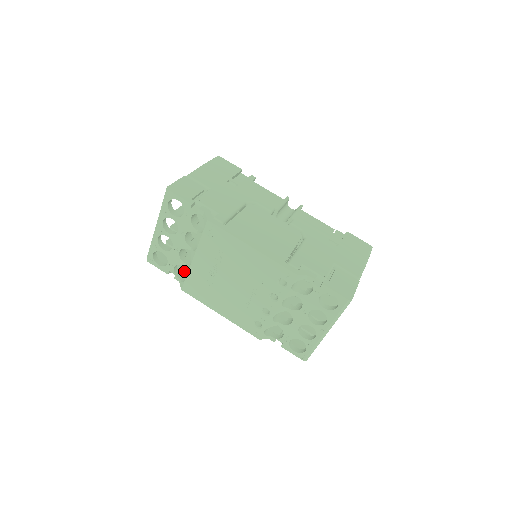
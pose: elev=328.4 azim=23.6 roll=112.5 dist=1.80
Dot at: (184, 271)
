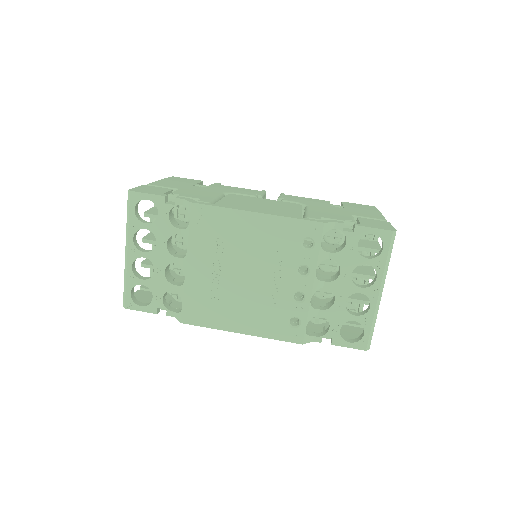
Dot at: (175, 305)
